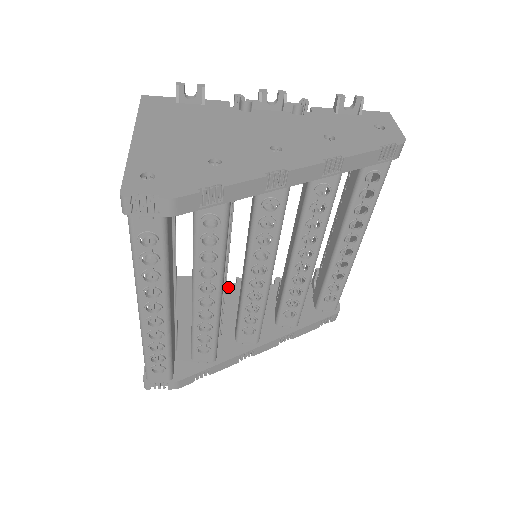
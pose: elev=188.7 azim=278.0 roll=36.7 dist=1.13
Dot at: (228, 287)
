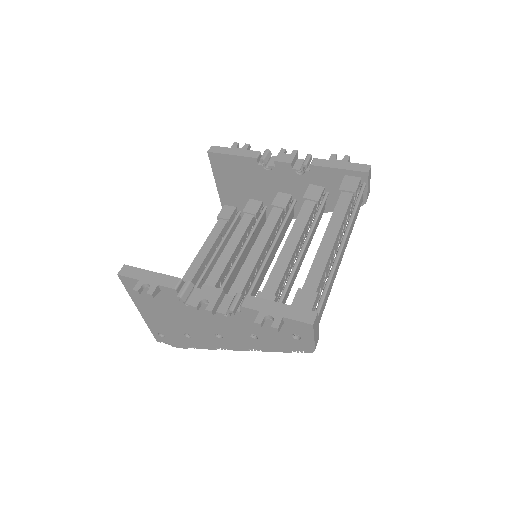
Dot at: (268, 168)
